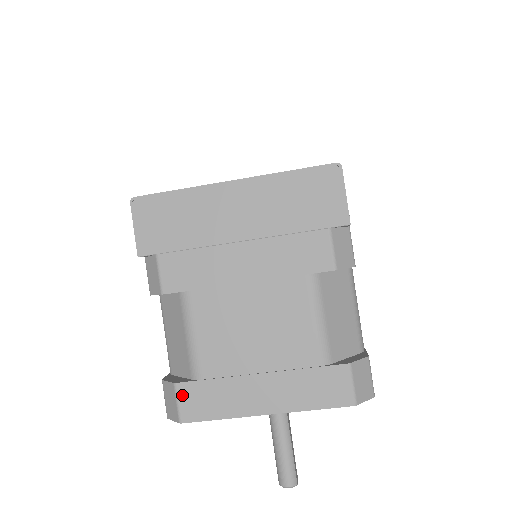
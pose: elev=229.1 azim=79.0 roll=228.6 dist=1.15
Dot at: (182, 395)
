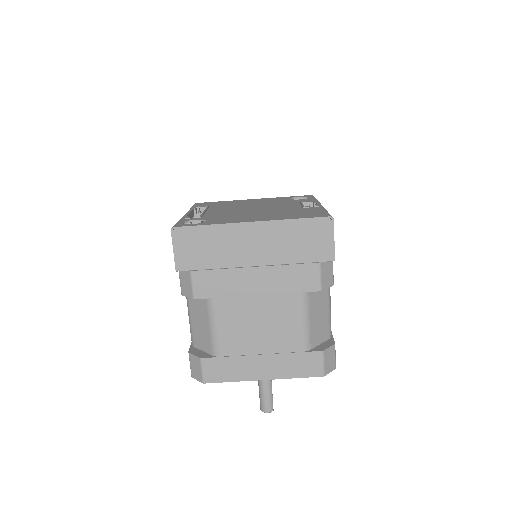
Dot at: (206, 366)
